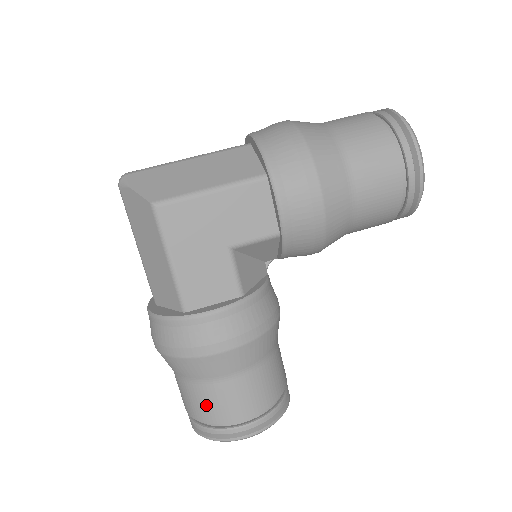
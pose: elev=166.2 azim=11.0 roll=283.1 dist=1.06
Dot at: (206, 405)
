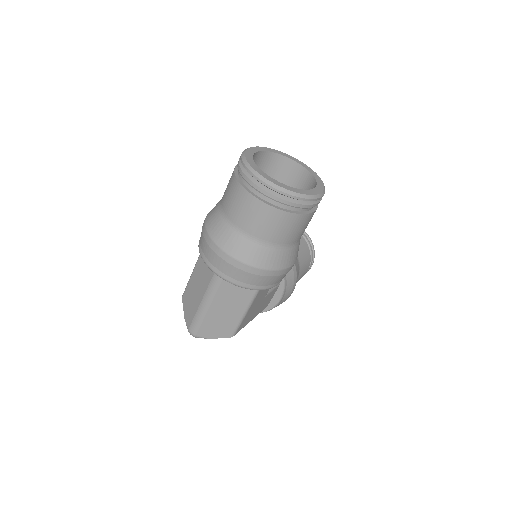
Dot at: occluded
